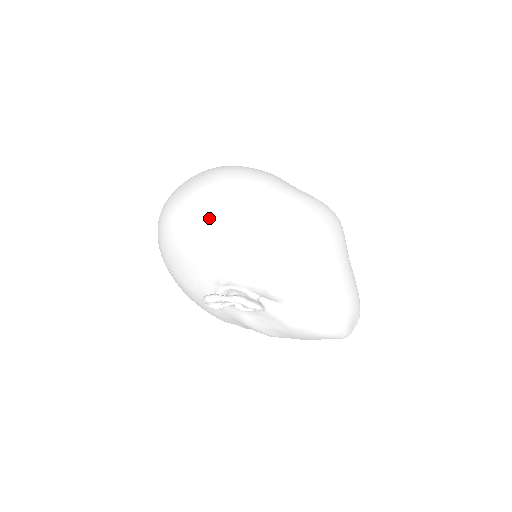
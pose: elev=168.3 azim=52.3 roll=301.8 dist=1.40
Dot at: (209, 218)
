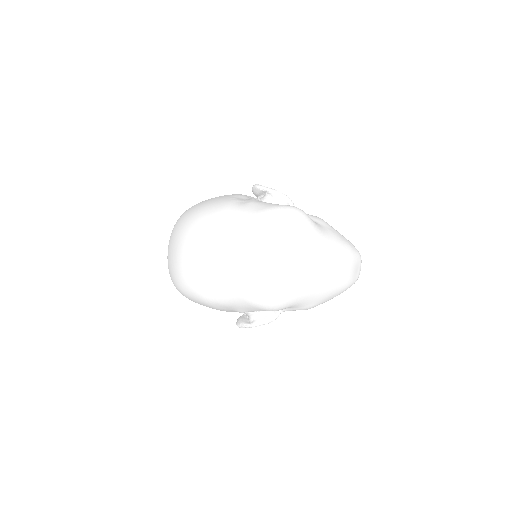
Dot at: (200, 290)
